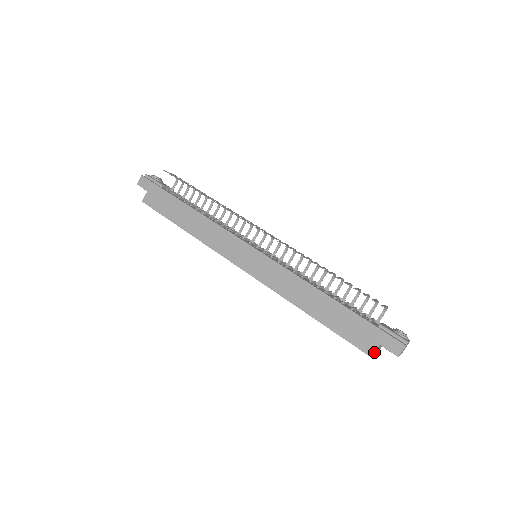
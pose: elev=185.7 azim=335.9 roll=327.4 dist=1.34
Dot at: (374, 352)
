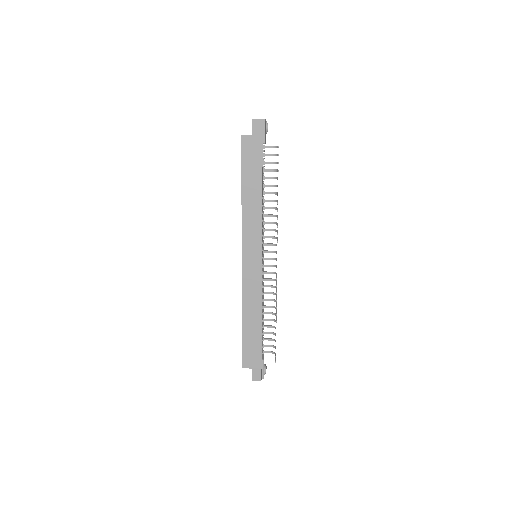
Dot at: occluded
